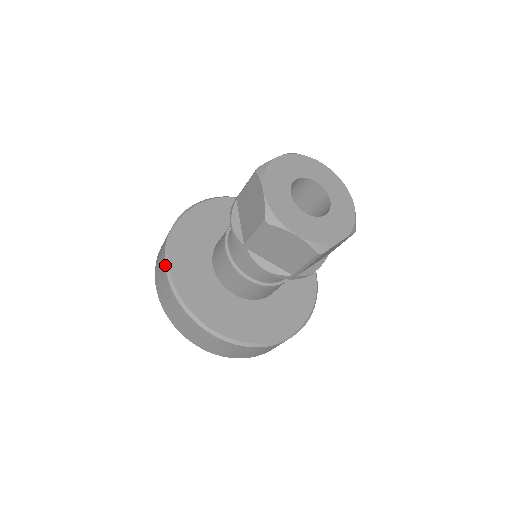
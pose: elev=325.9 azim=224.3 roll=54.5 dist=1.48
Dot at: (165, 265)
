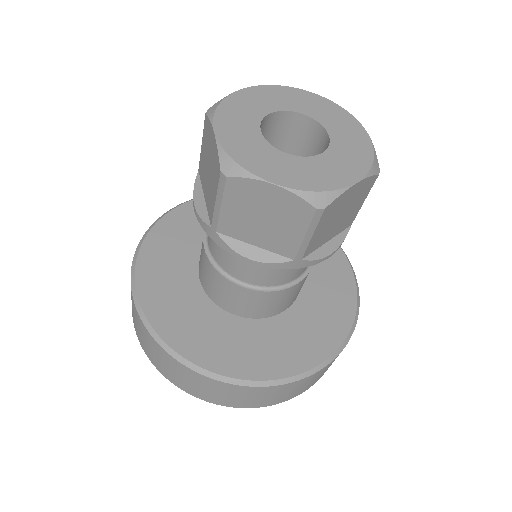
Dot at: (214, 380)
